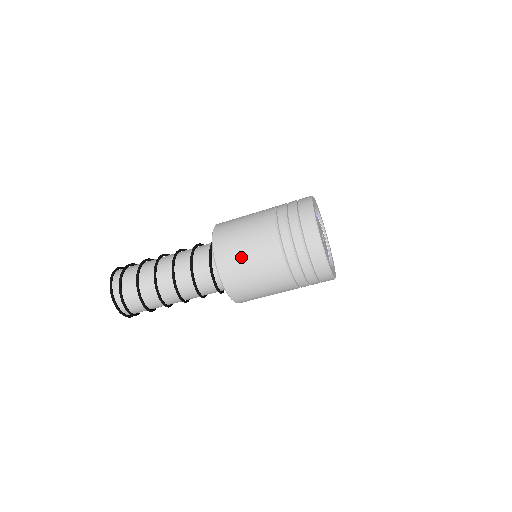
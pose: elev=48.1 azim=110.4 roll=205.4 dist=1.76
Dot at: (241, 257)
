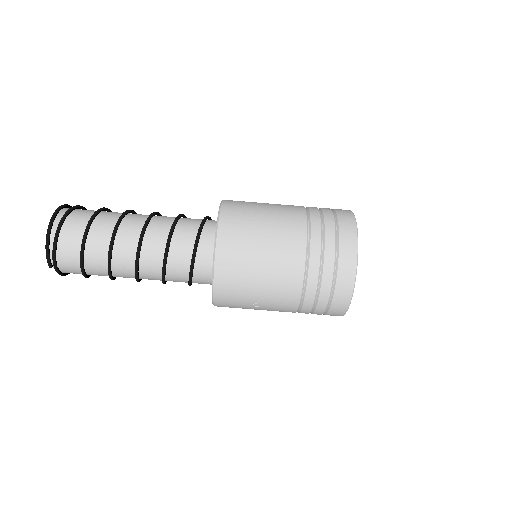
Dot at: occluded
